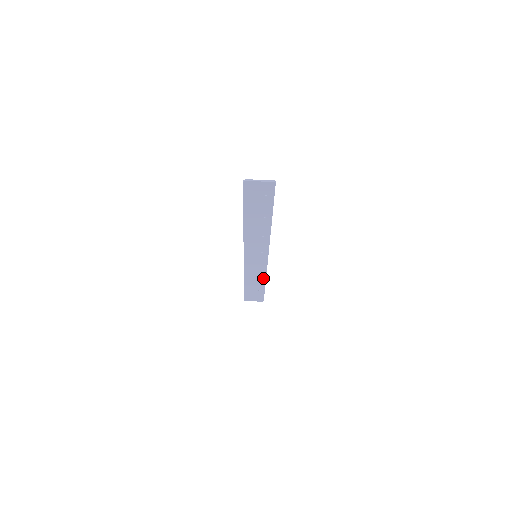
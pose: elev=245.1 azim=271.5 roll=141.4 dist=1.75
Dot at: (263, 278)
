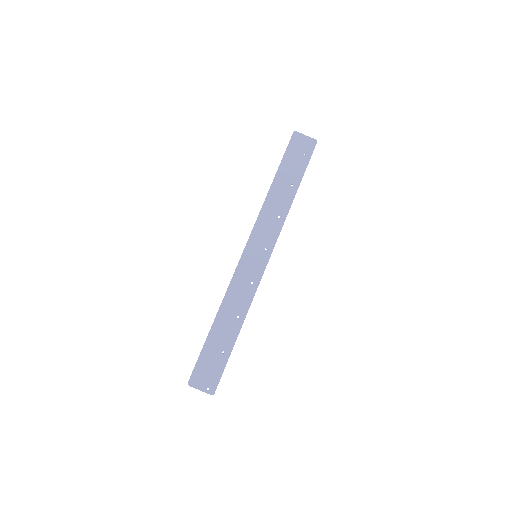
Dot at: (242, 315)
